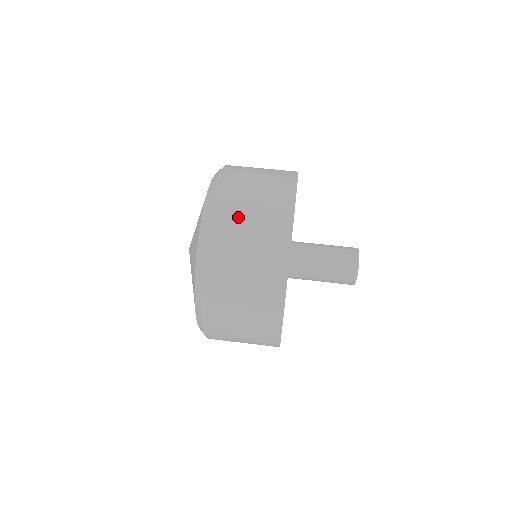
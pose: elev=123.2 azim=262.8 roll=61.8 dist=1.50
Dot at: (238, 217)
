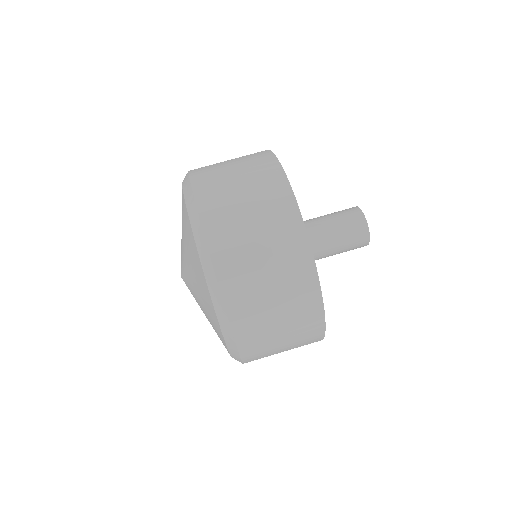
Dot at: (258, 298)
